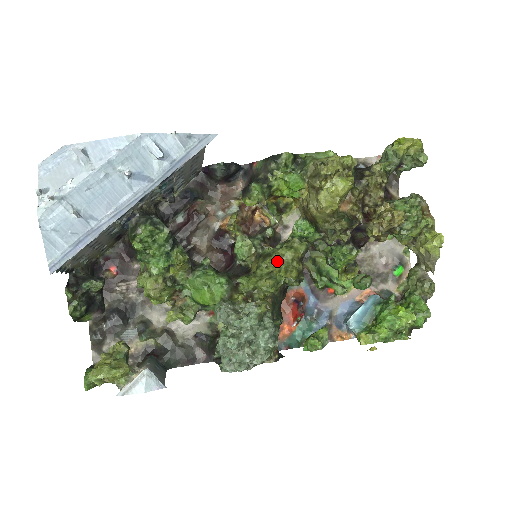
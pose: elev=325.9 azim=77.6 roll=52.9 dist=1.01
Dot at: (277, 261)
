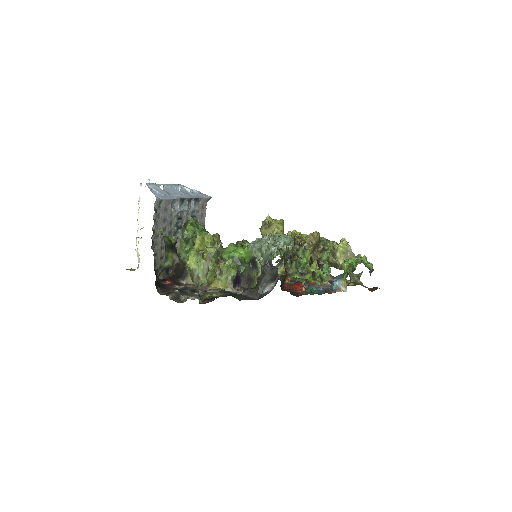
Dot at: occluded
